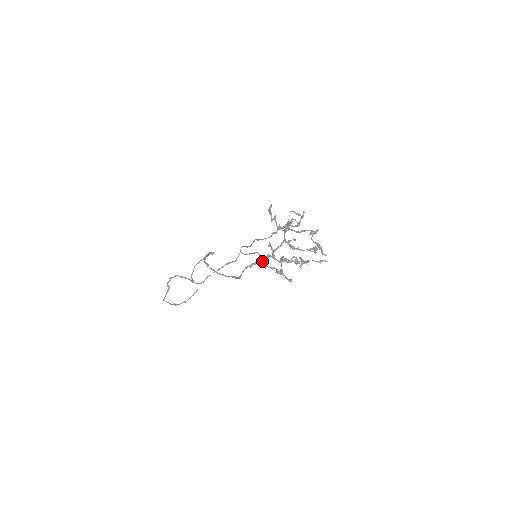
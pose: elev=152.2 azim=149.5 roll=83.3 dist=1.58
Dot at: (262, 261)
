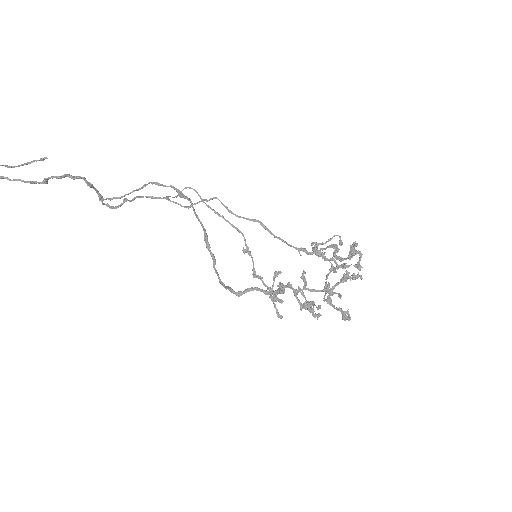
Dot at: (282, 292)
